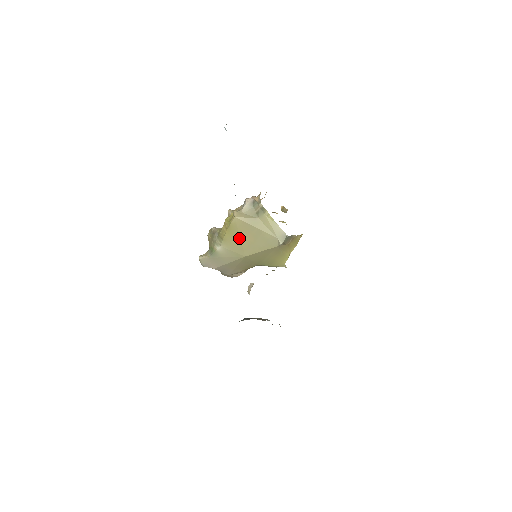
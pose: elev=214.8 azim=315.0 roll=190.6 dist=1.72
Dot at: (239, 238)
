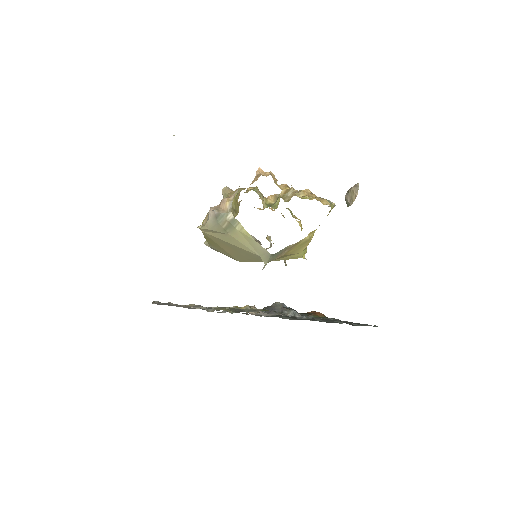
Dot at: (221, 247)
